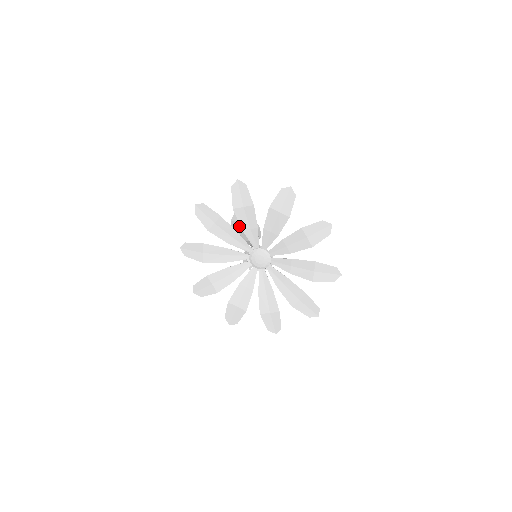
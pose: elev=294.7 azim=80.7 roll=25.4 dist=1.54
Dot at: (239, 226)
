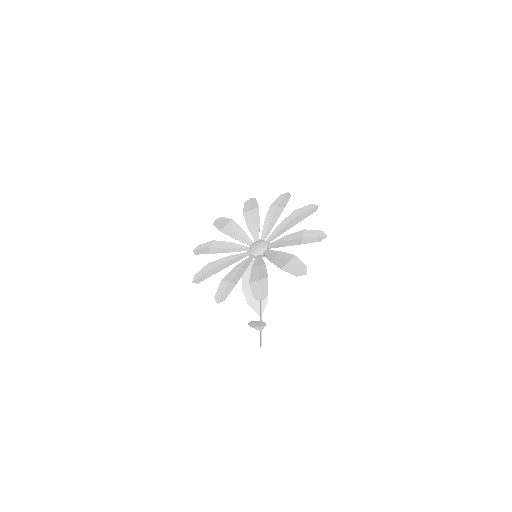
Dot at: occluded
